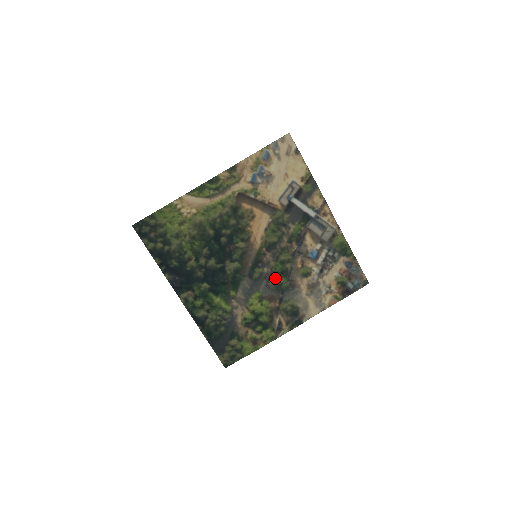
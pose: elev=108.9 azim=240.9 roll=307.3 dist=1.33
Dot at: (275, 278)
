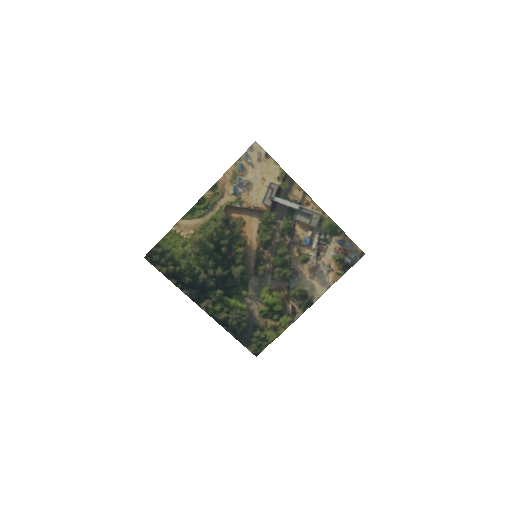
Dot at: (278, 271)
